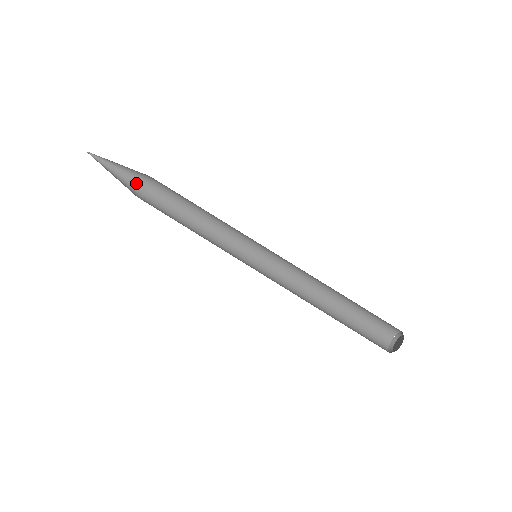
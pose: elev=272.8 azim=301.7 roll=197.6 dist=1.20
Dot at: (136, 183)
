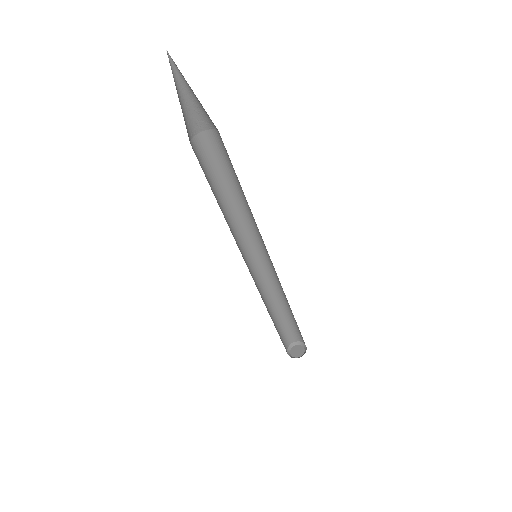
Dot at: (206, 117)
